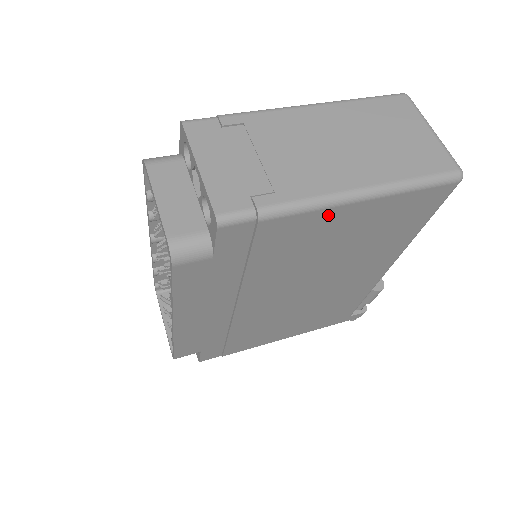
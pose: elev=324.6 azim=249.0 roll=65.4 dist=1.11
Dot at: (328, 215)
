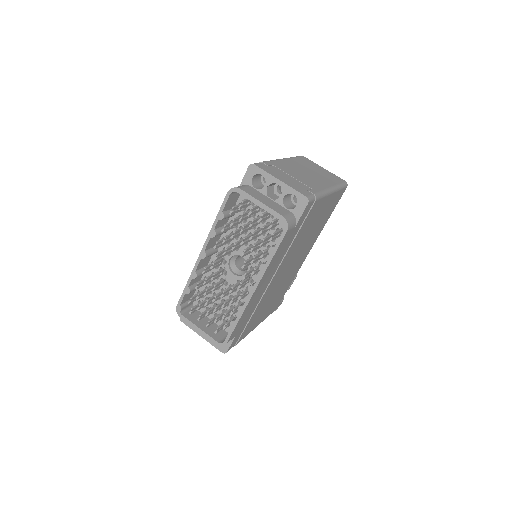
Dot at: (324, 201)
